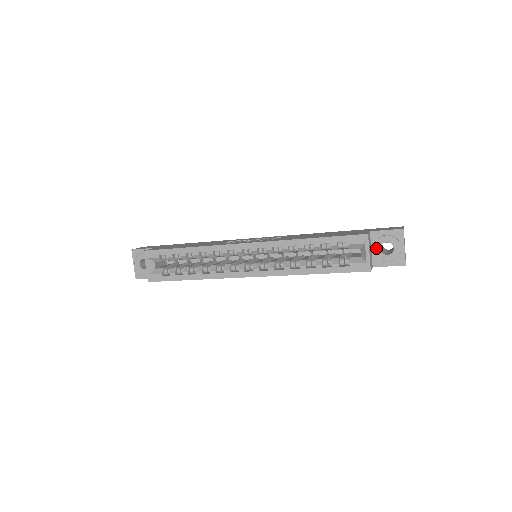
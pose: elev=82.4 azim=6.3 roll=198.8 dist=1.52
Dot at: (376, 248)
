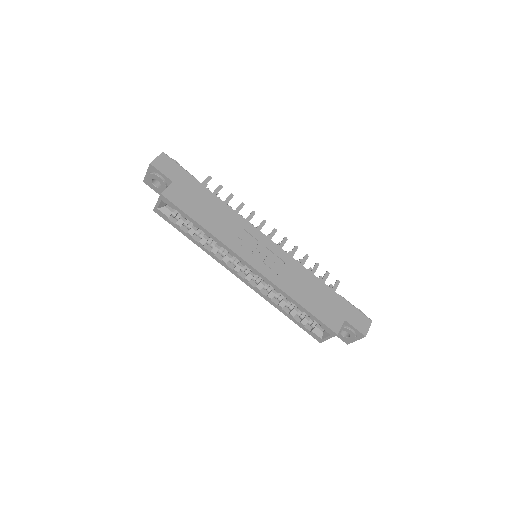
Dot at: occluded
